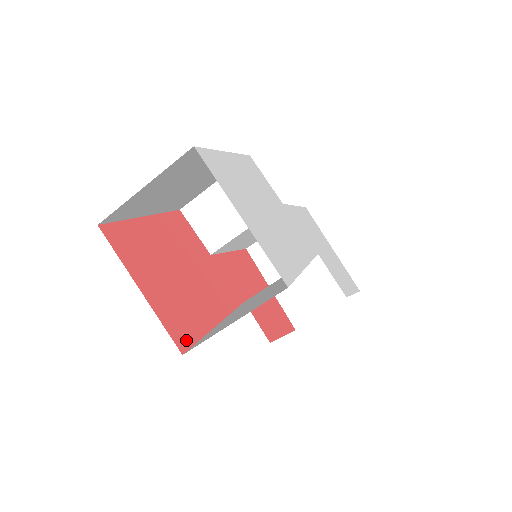
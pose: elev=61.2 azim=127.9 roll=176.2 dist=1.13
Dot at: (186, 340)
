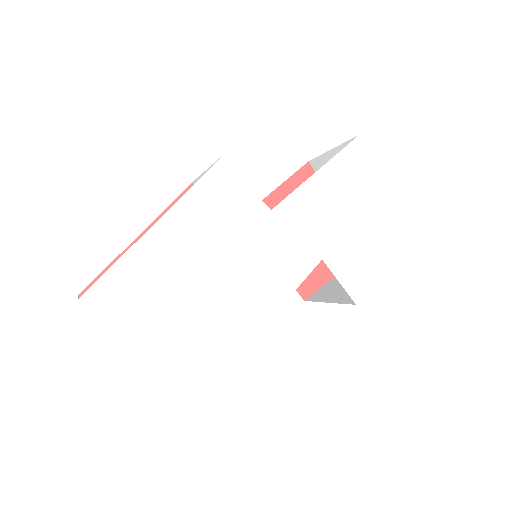
Dot at: occluded
